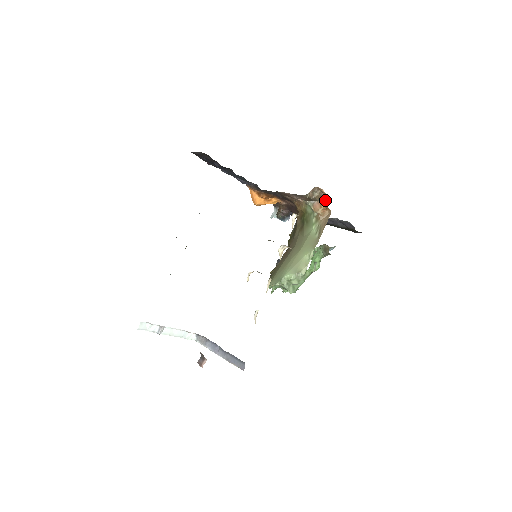
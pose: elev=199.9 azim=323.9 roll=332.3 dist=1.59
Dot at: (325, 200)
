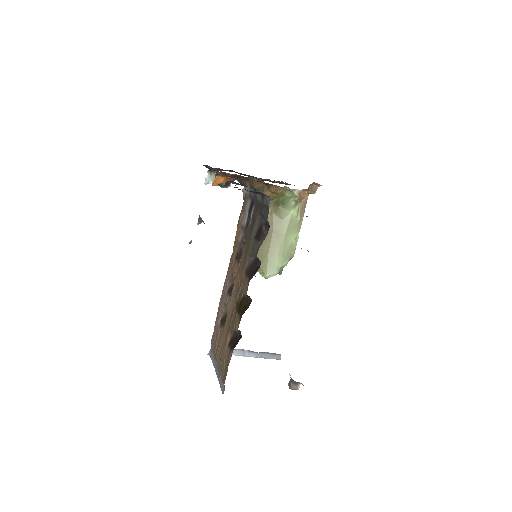
Dot at: occluded
